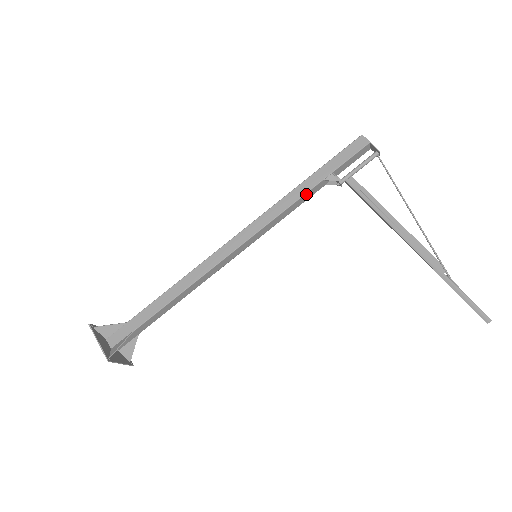
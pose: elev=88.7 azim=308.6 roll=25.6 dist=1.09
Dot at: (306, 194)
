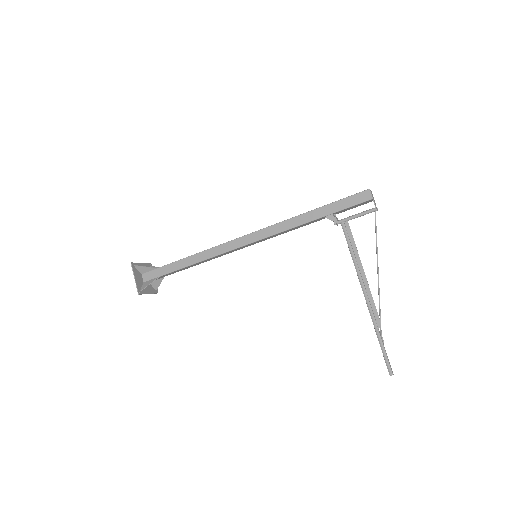
Dot at: (307, 223)
